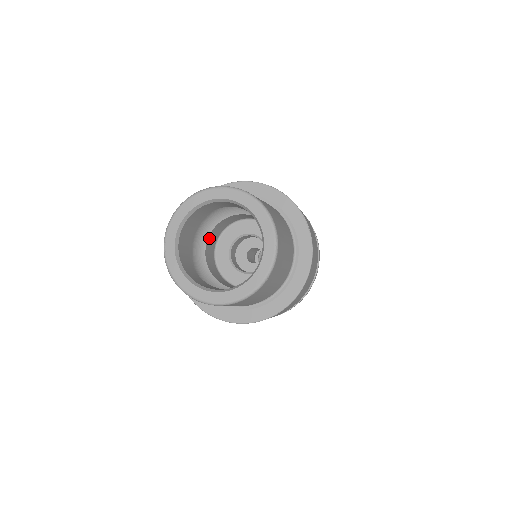
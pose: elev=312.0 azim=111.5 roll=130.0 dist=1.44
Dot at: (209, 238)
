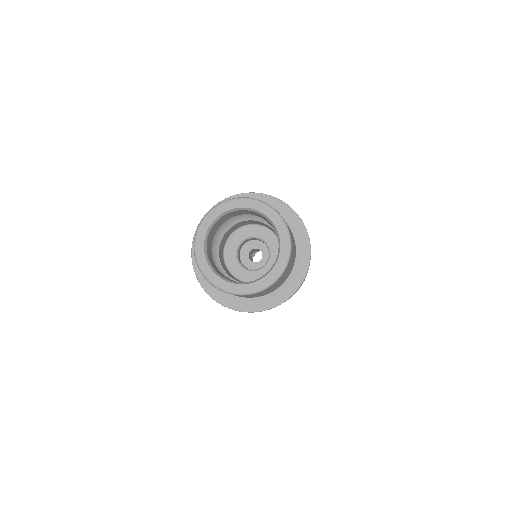
Dot at: (232, 226)
